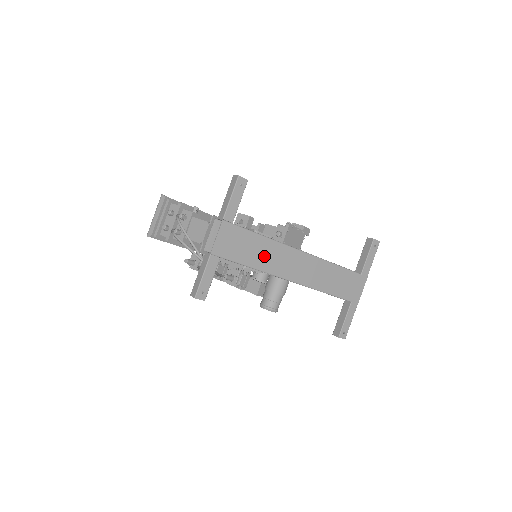
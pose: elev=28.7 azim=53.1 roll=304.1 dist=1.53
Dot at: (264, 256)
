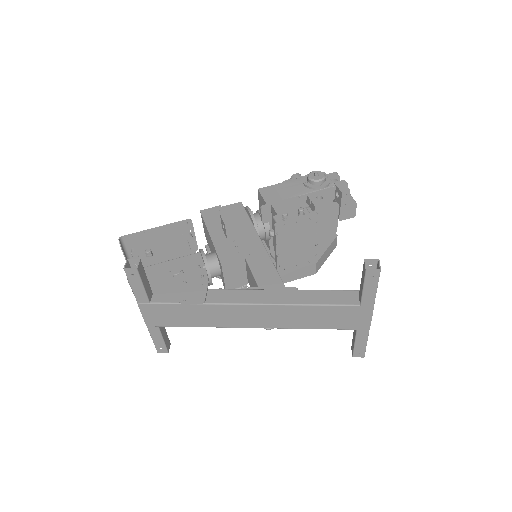
Dot at: (204, 317)
